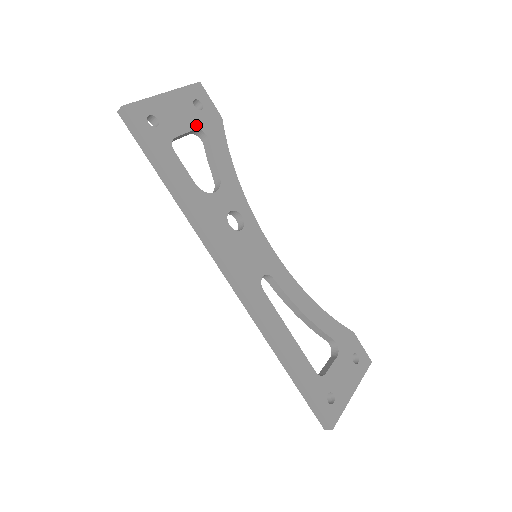
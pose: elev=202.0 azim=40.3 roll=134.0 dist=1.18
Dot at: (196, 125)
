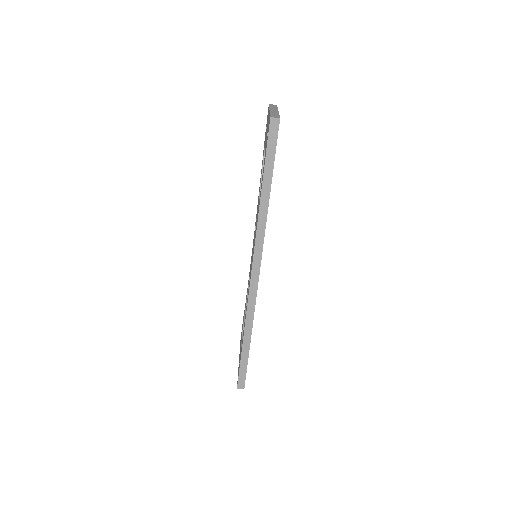
Dot at: occluded
